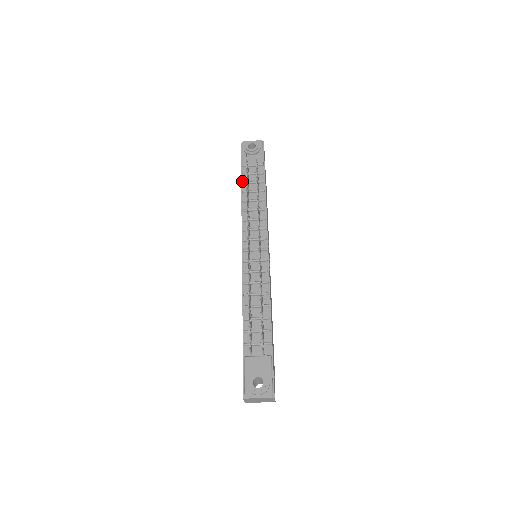
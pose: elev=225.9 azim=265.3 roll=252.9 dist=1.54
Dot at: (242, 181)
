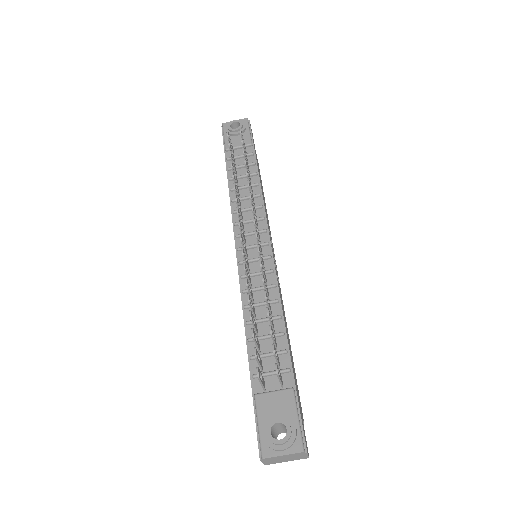
Dot at: (227, 167)
